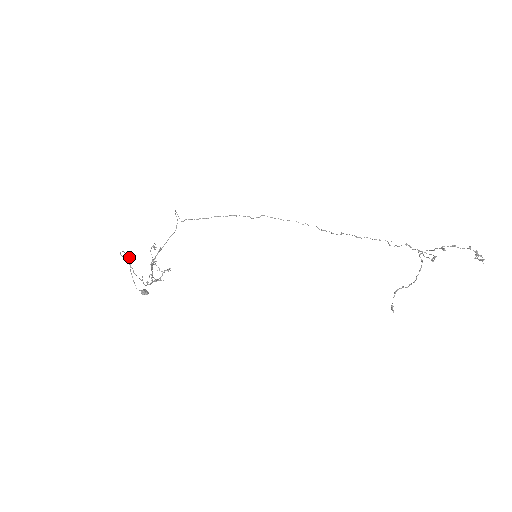
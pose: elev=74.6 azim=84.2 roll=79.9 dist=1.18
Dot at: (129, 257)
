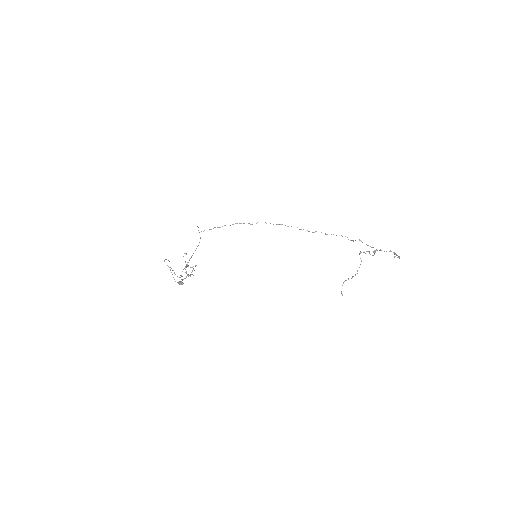
Dot at: (169, 261)
